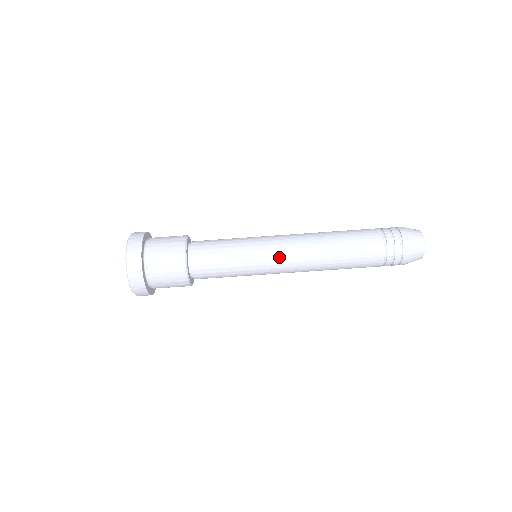
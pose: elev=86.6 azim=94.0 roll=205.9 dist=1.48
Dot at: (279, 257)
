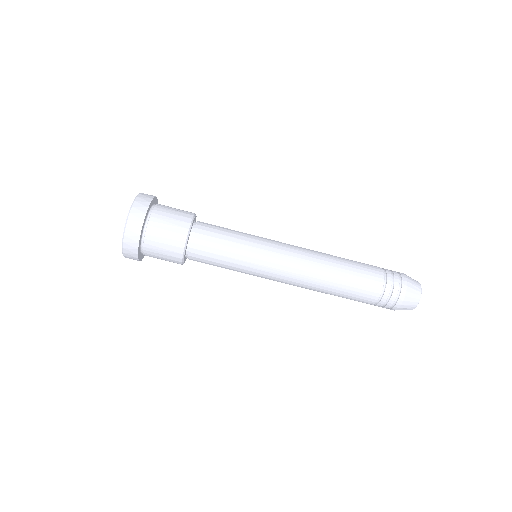
Dot at: (274, 280)
